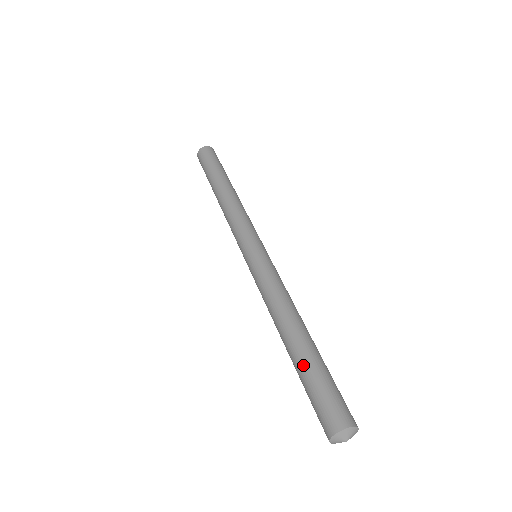
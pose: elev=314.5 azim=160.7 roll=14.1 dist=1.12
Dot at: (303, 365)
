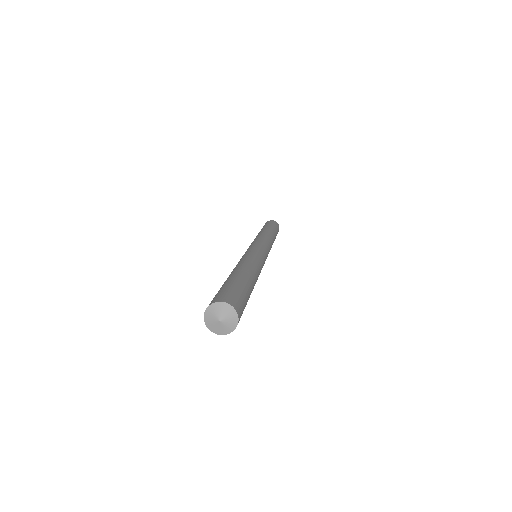
Dot at: (222, 285)
